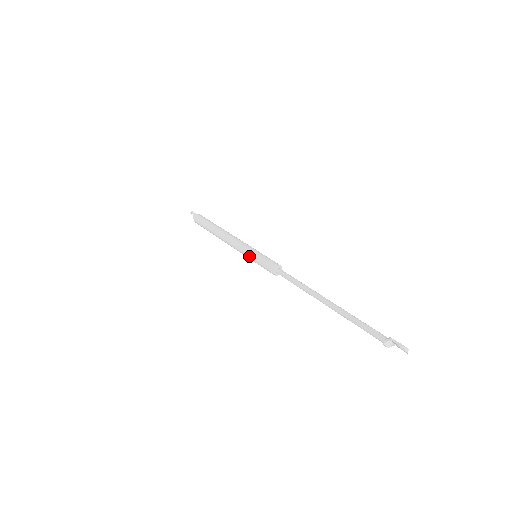
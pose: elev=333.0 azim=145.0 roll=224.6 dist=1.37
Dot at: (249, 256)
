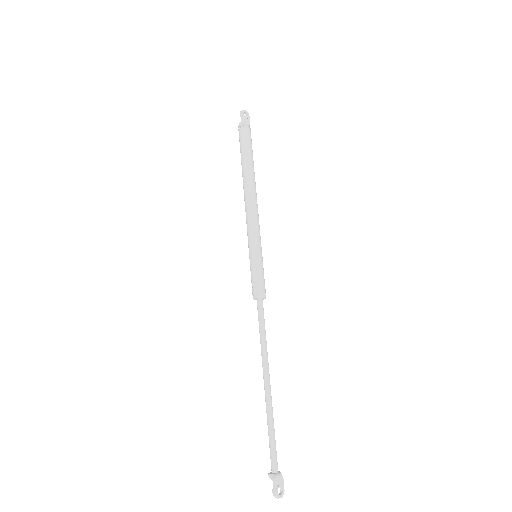
Dot at: (249, 253)
